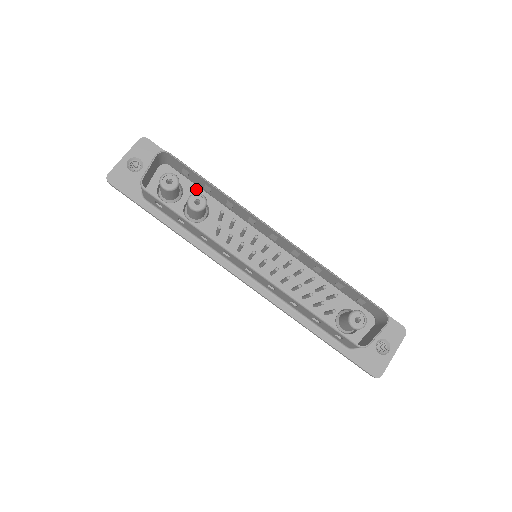
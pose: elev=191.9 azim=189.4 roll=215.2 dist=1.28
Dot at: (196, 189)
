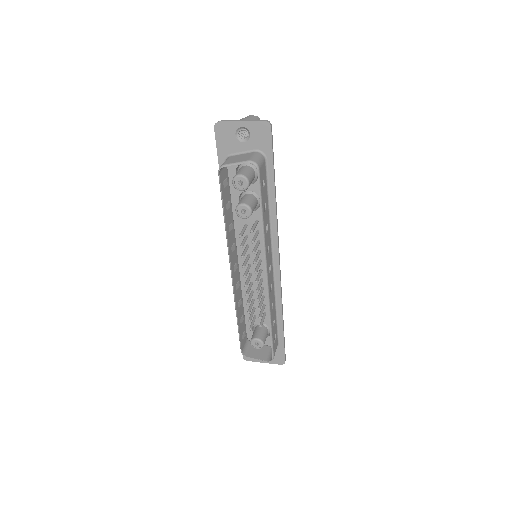
Dot at: occluded
